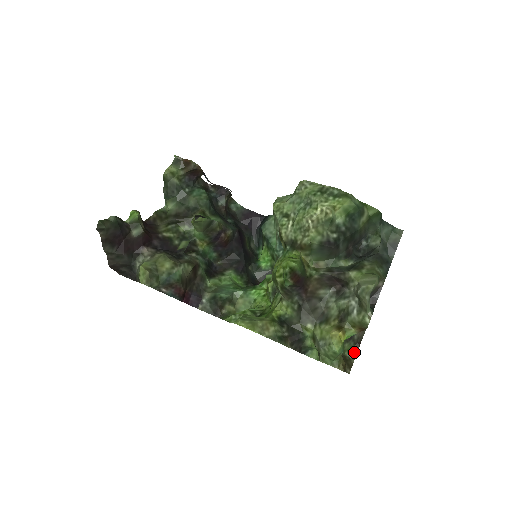
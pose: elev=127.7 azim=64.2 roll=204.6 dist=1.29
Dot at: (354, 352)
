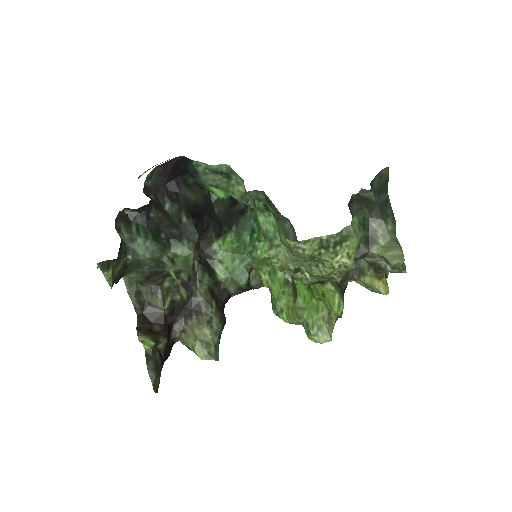
Dot at: occluded
